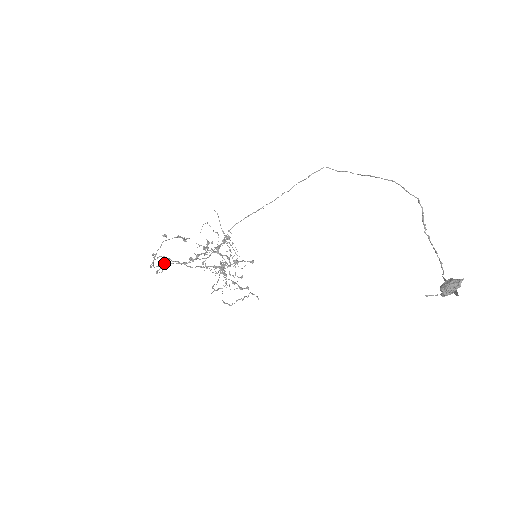
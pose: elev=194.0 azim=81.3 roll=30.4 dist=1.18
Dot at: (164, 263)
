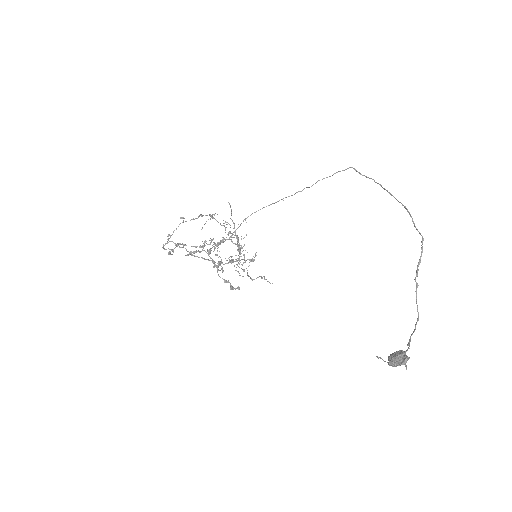
Dot at: occluded
